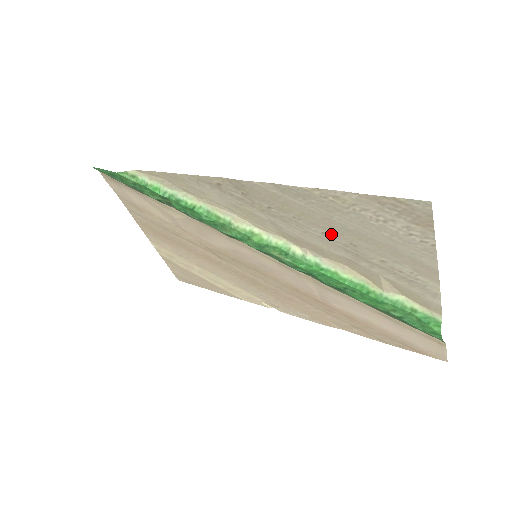
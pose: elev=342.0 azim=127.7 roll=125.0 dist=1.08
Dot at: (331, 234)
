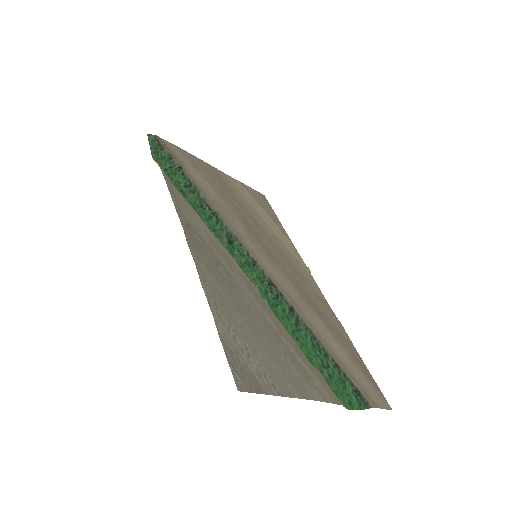
Dot at: (251, 313)
